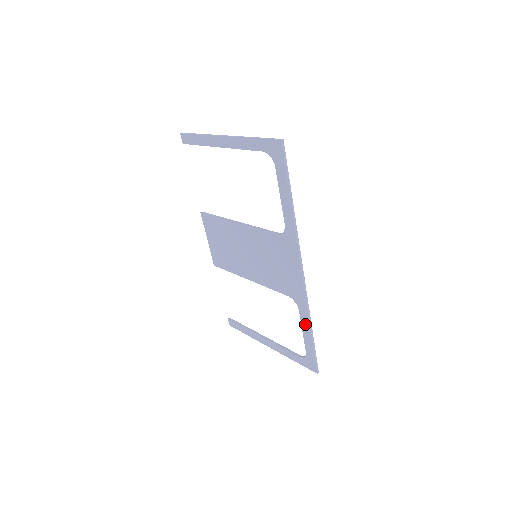
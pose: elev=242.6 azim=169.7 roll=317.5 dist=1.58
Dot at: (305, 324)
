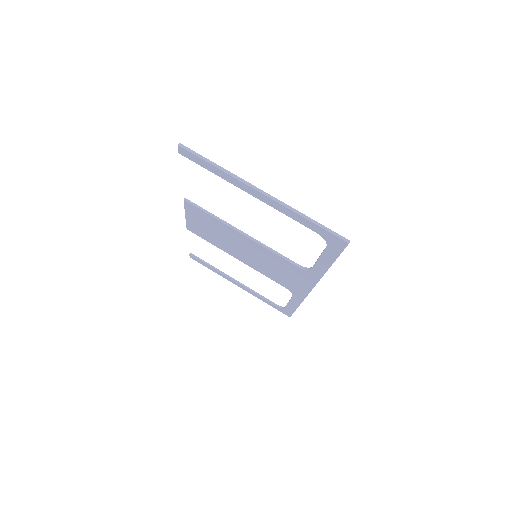
Dot at: (295, 302)
